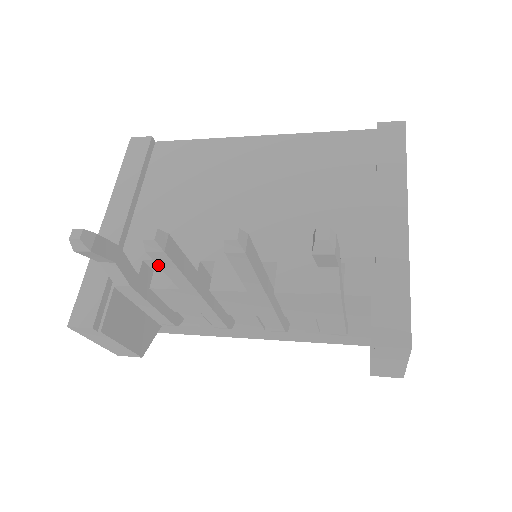
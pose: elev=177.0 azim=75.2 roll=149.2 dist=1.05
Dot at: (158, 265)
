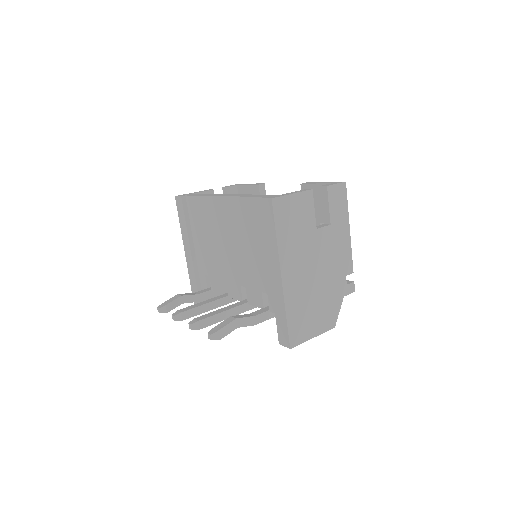
Dot at: occluded
